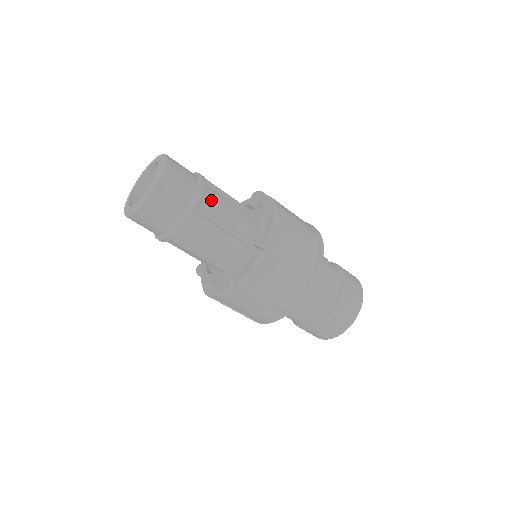
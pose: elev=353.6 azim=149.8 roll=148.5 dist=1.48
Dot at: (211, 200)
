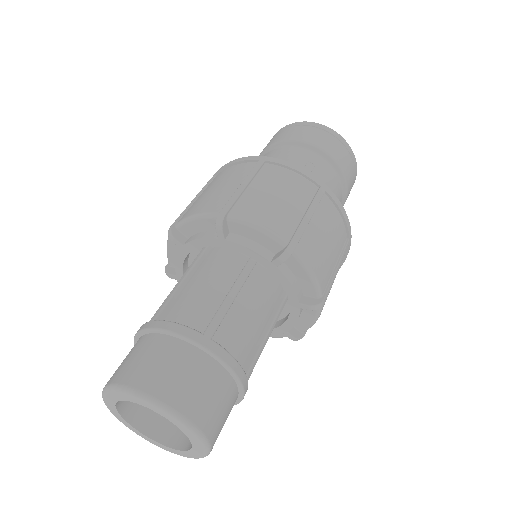
Dot at: (239, 345)
